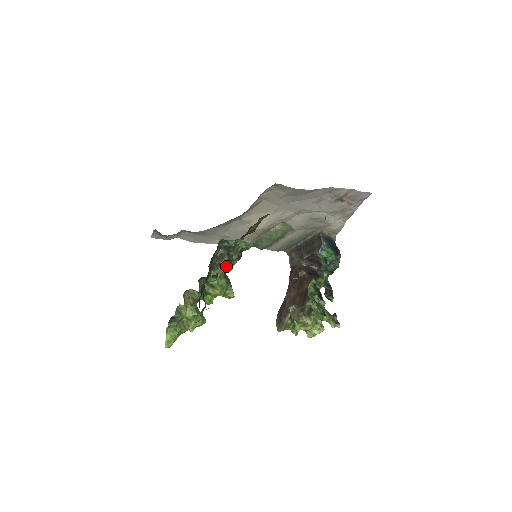
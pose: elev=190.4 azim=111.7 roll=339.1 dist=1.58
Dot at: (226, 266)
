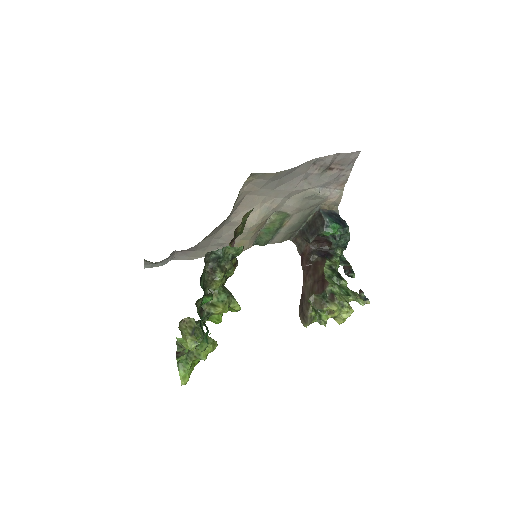
Dot at: (221, 279)
